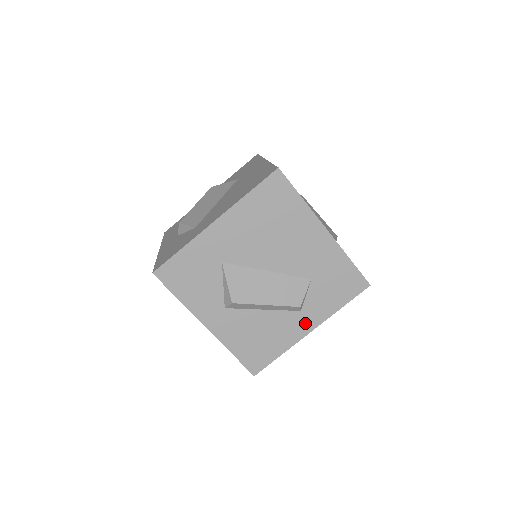
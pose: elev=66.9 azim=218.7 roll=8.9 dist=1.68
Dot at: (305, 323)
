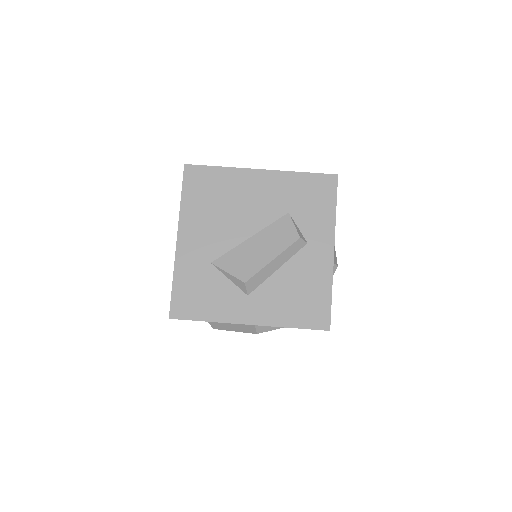
Dot at: (322, 249)
